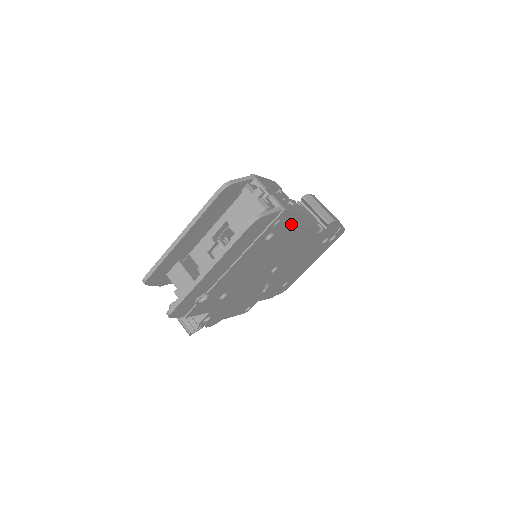
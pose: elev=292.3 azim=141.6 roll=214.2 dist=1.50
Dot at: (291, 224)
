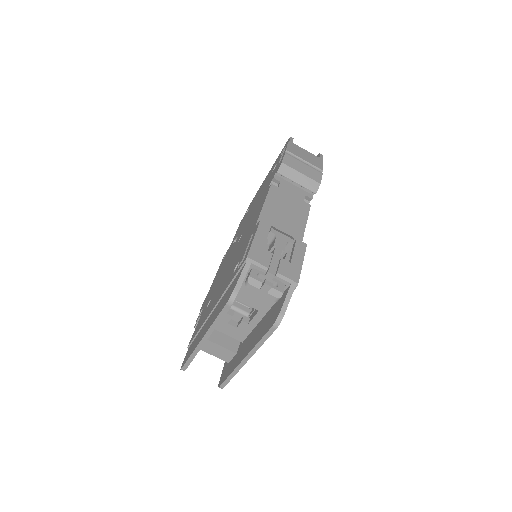
Dot at: occluded
